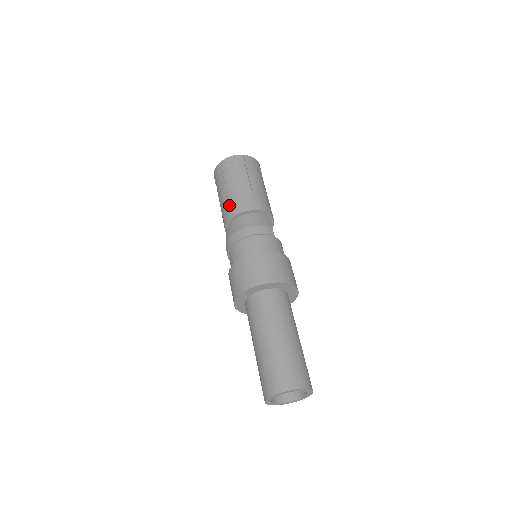
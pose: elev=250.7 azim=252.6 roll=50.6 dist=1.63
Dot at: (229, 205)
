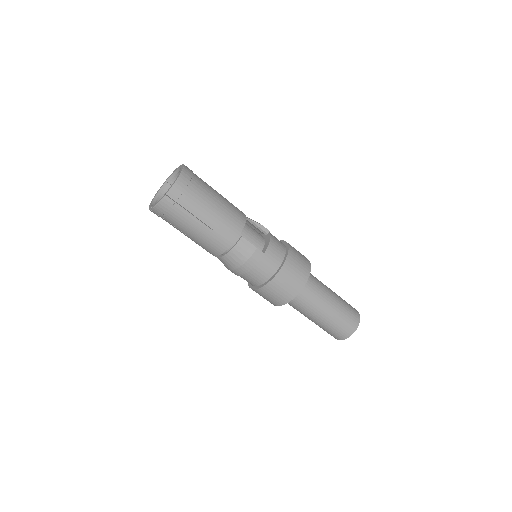
Dot at: (203, 248)
